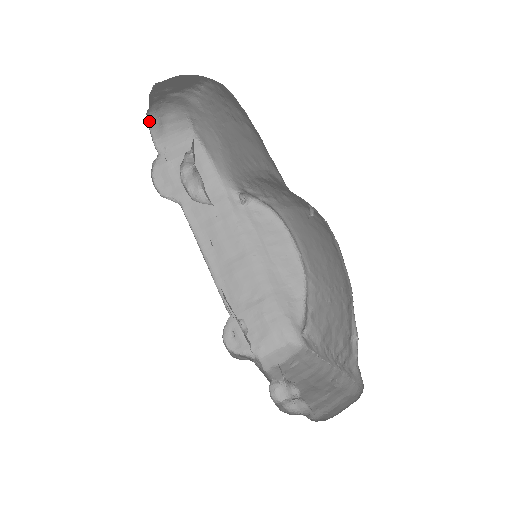
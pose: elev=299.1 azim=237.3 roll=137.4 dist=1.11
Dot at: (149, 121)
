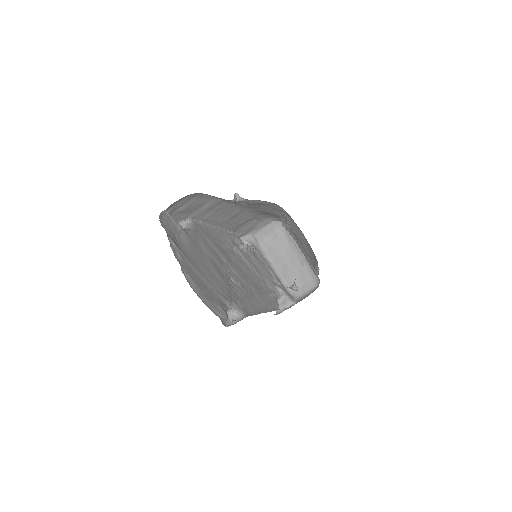
Dot at: (160, 215)
